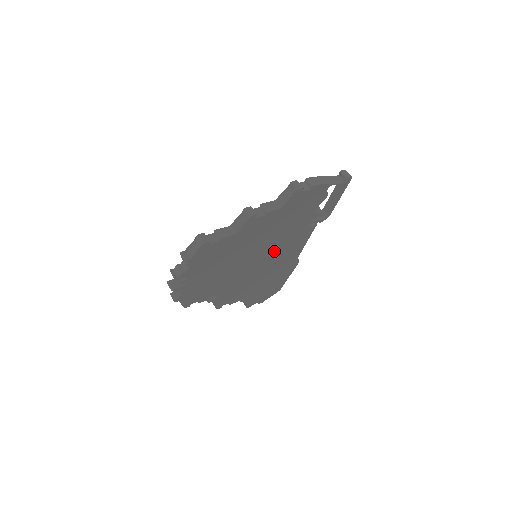
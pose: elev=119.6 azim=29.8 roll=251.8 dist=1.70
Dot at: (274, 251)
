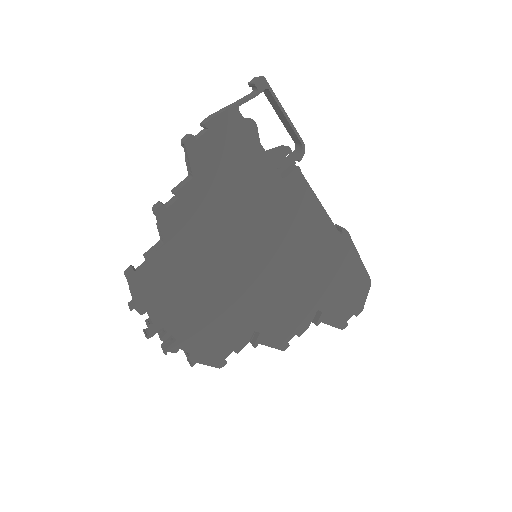
Dot at: (271, 235)
